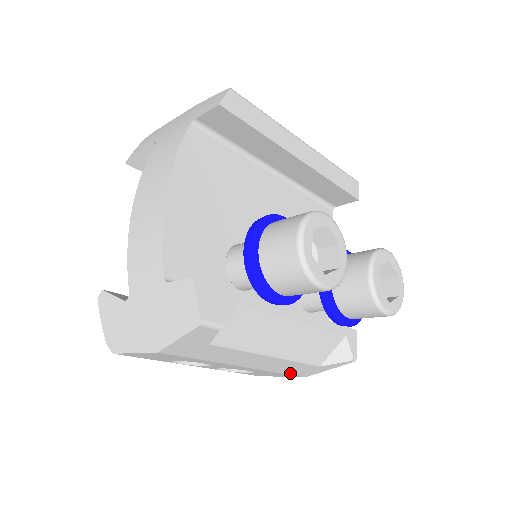
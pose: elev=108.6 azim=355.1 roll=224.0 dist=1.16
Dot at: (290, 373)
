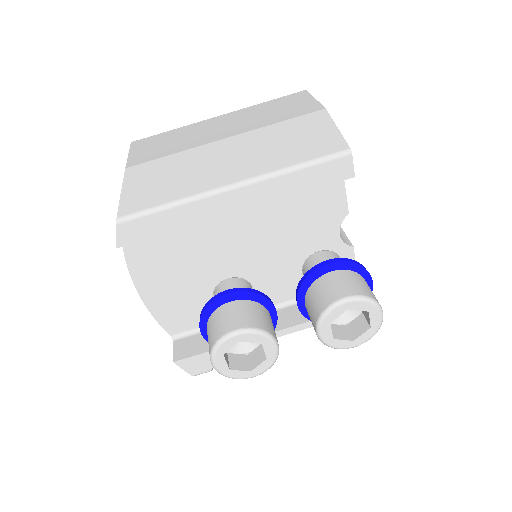
Dot at: occluded
